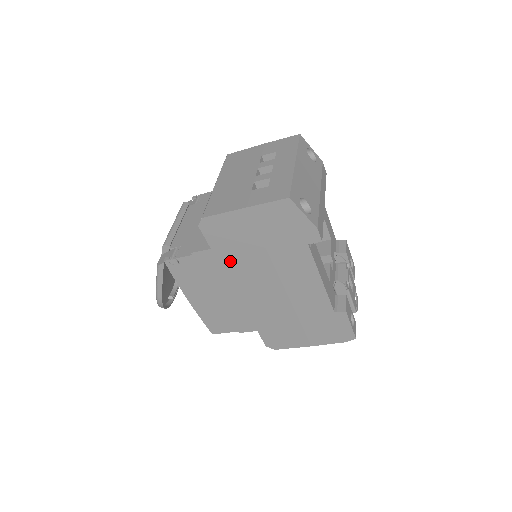
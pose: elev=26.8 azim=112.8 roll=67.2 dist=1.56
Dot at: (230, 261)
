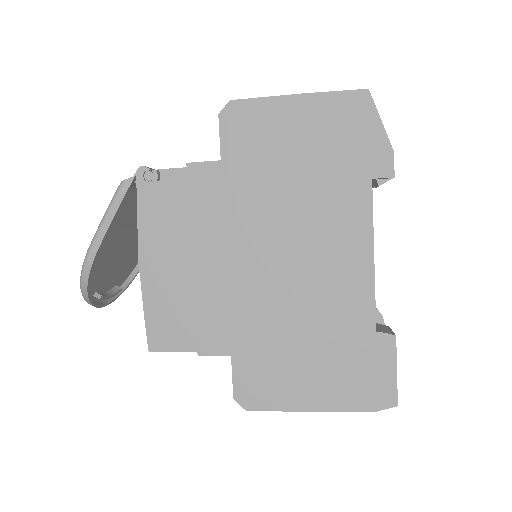
Dot at: (241, 190)
